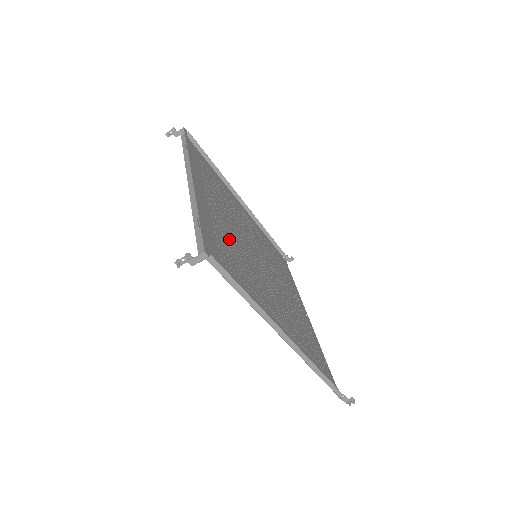
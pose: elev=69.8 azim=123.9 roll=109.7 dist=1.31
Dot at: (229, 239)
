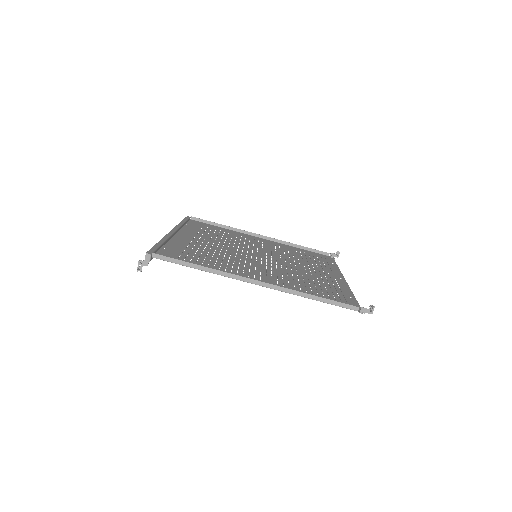
Dot at: (208, 251)
